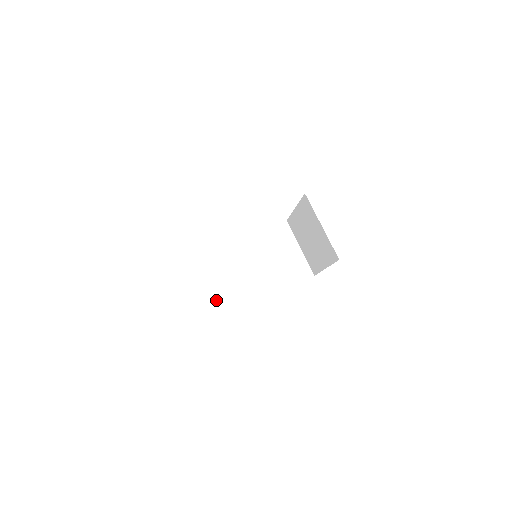
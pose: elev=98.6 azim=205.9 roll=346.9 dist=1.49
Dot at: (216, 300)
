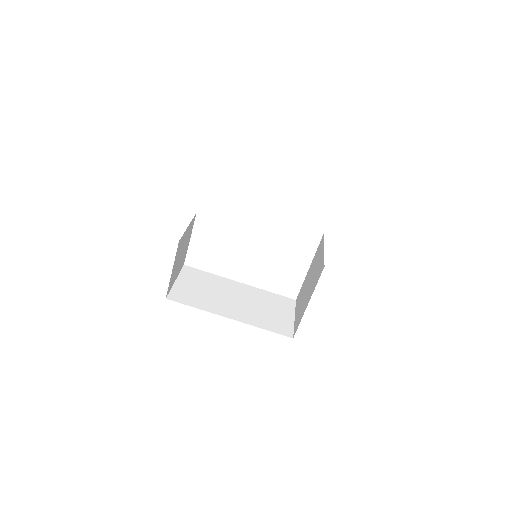
Dot at: (195, 294)
